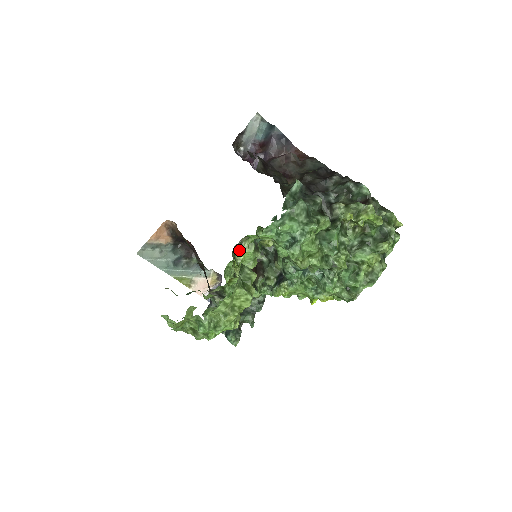
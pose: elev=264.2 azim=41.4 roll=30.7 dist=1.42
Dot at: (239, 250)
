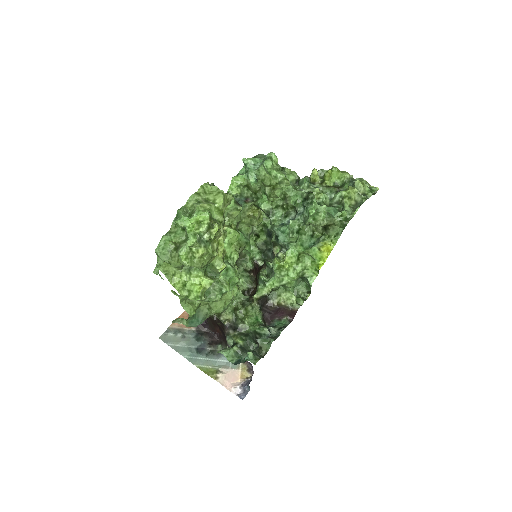
Dot at: occluded
